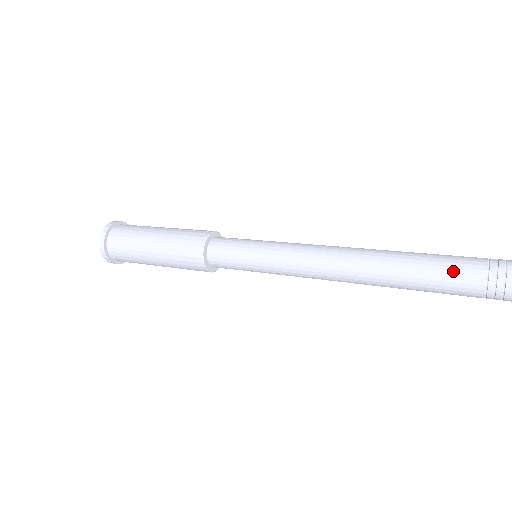
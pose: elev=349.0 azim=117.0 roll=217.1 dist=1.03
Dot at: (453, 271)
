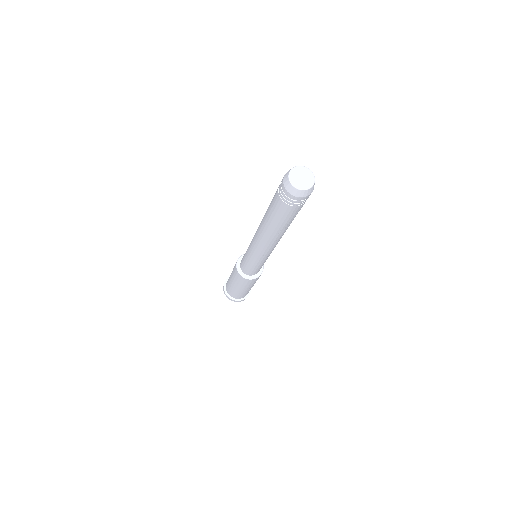
Dot at: (274, 207)
